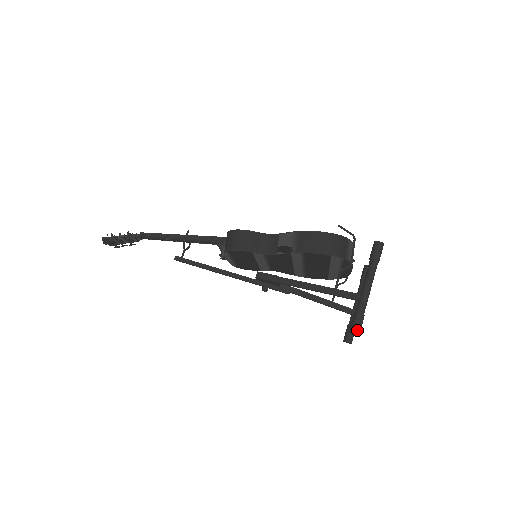
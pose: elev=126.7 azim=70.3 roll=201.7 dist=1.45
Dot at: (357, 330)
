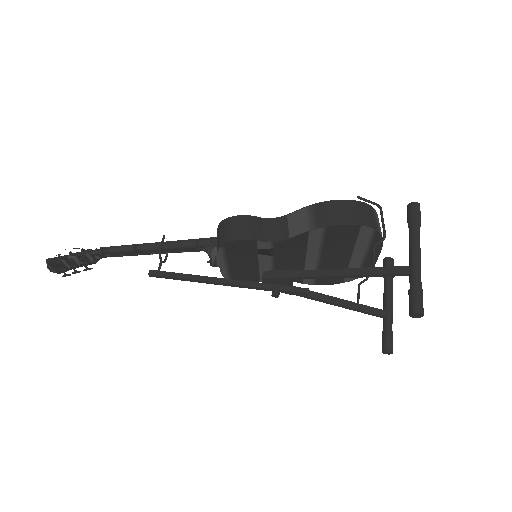
Dot at: (420, 308)
